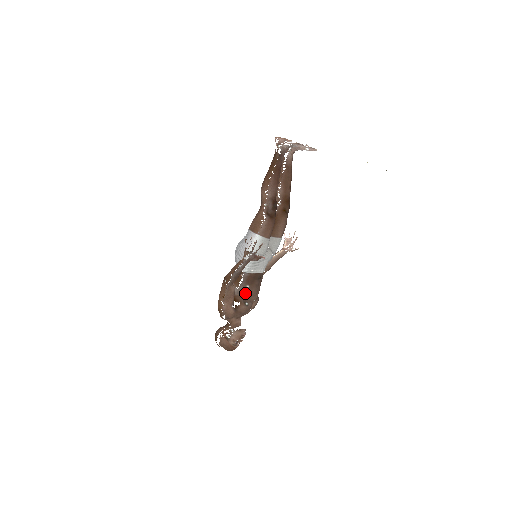
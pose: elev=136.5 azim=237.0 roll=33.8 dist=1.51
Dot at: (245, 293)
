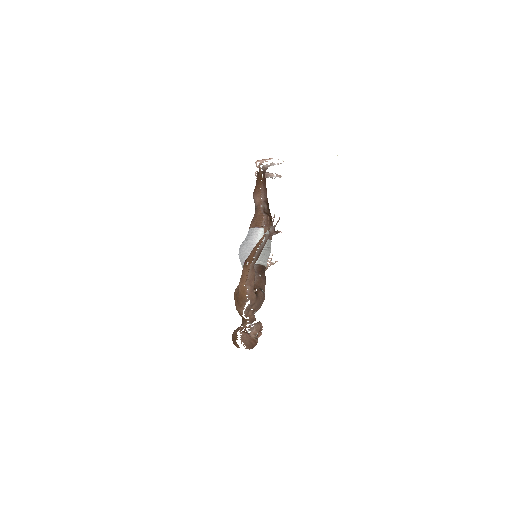
Dot at: (259, 282)
